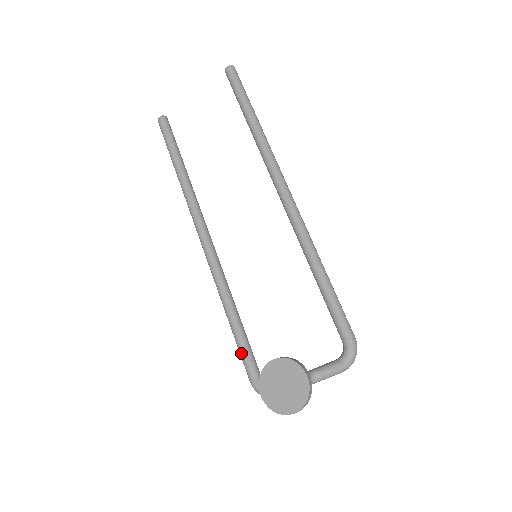
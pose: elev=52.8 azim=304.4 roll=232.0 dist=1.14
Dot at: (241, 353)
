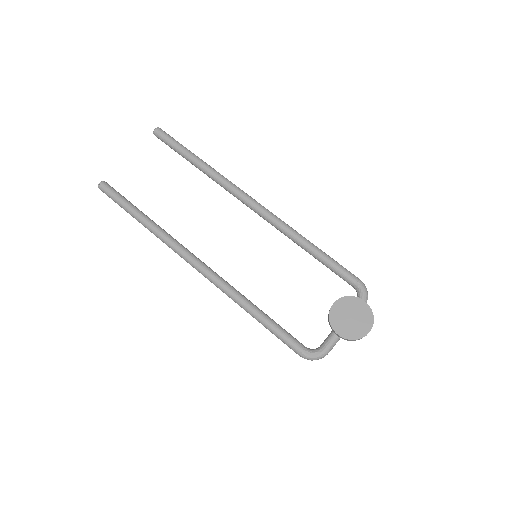
Dot at: (281, 336)
